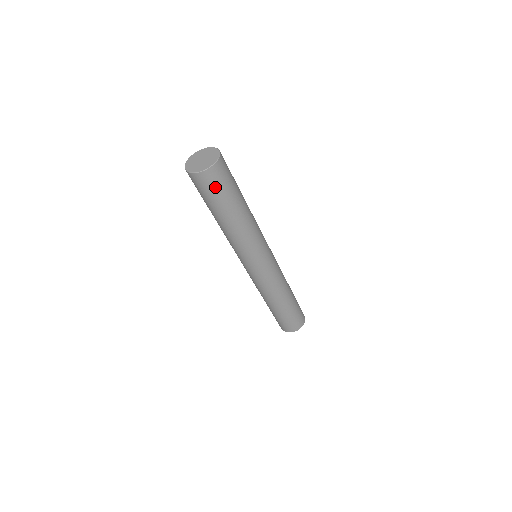
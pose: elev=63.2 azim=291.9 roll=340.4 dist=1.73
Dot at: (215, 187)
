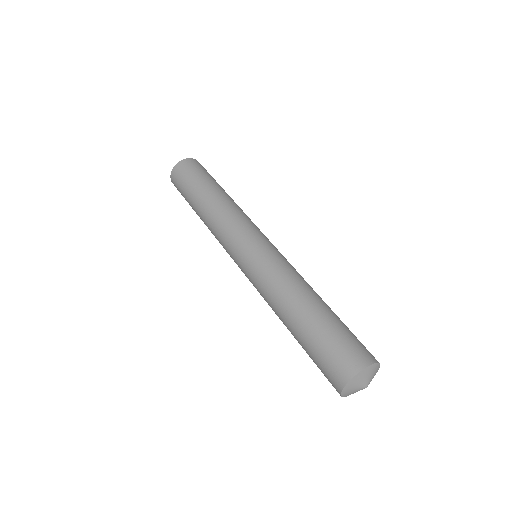
Dot at: (191, 171)
